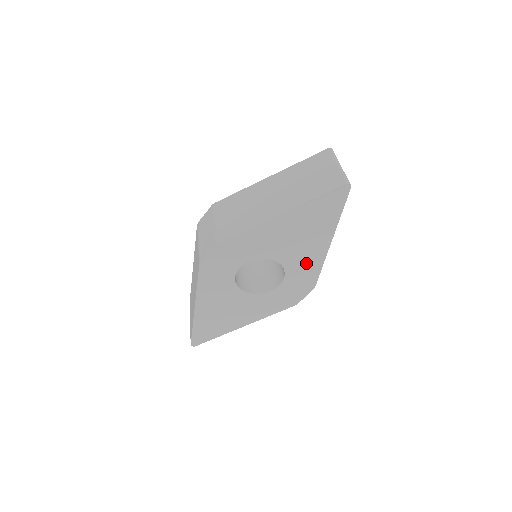
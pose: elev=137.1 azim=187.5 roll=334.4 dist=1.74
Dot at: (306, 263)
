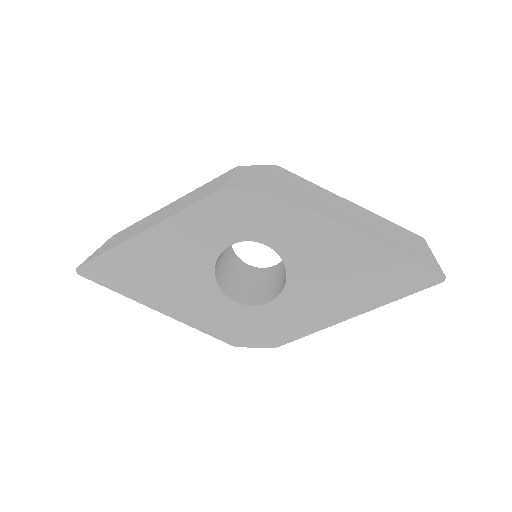
Dot at: (305, 312)
